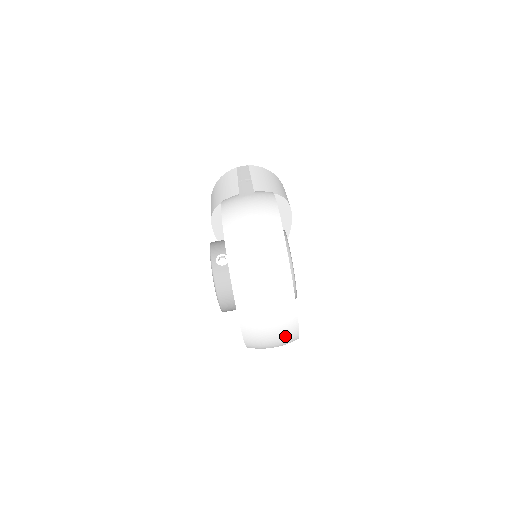
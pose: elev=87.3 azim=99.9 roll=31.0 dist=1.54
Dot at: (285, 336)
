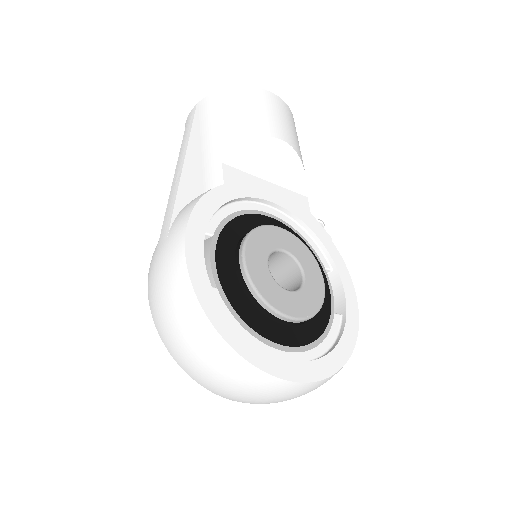
Dot at: (315, 388)
